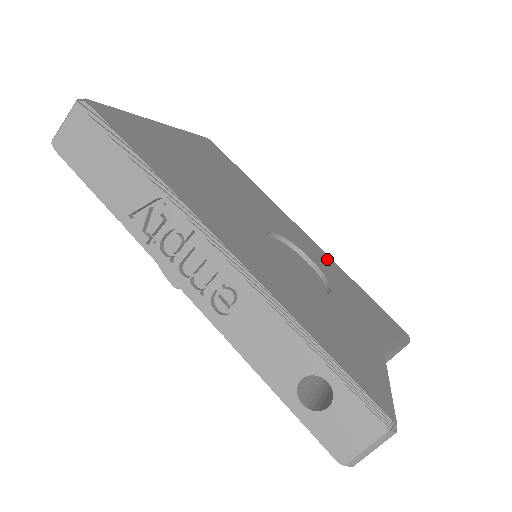
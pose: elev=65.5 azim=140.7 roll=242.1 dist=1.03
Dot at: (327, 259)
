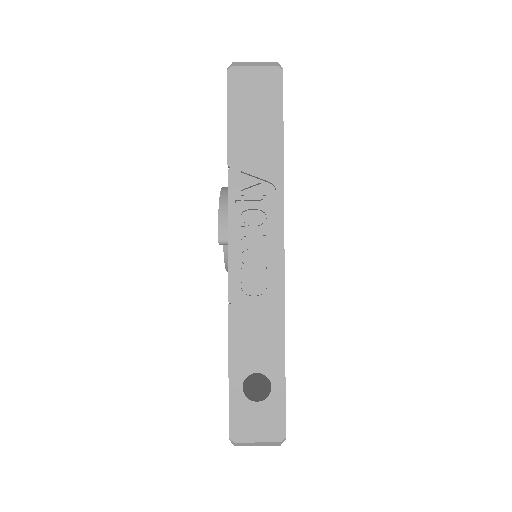
Dot at: occluded
